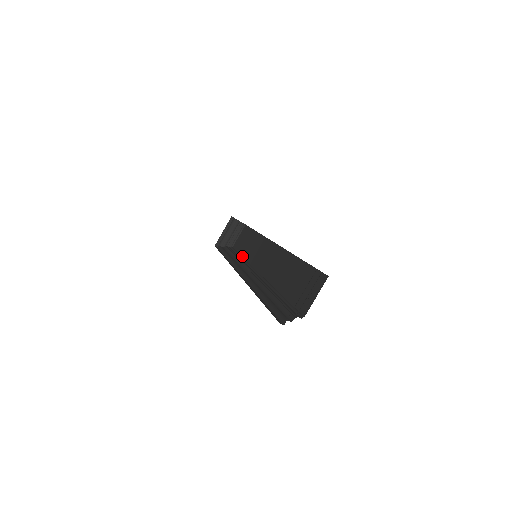
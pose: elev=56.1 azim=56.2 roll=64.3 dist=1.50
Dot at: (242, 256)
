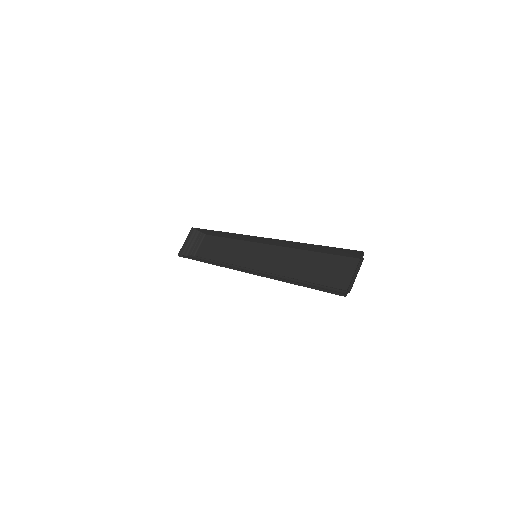
Dot at: (219, 261)
